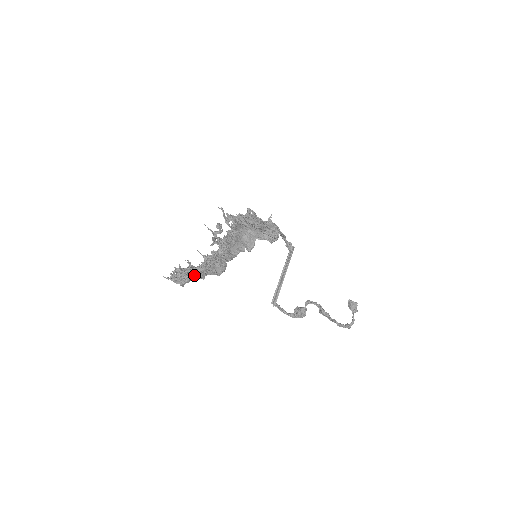
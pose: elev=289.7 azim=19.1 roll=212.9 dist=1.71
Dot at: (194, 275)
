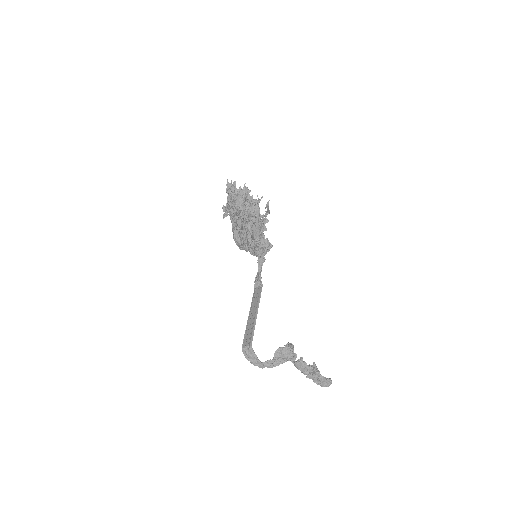
Dot at: (244, 208)
